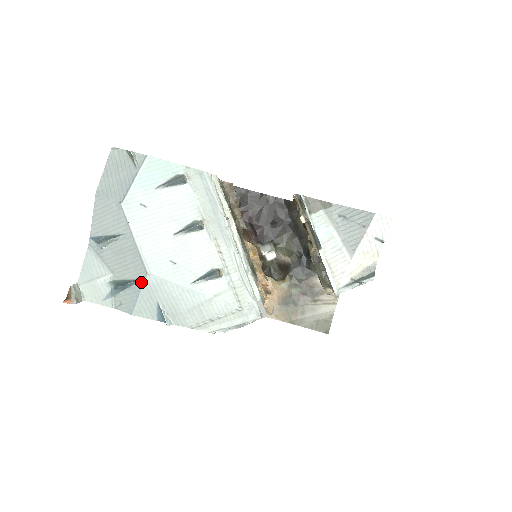
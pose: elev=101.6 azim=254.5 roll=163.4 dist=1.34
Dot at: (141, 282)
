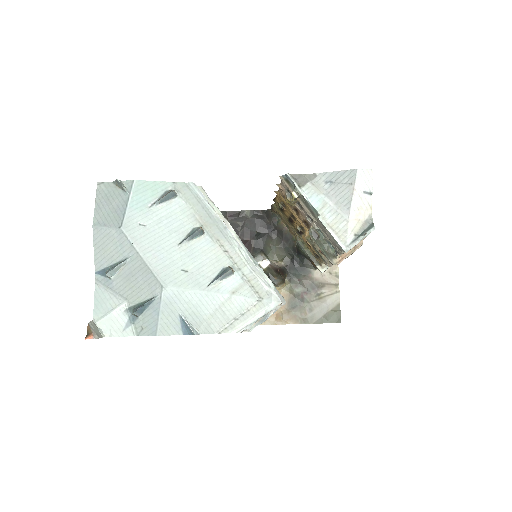
Dot at: (158, 298)
